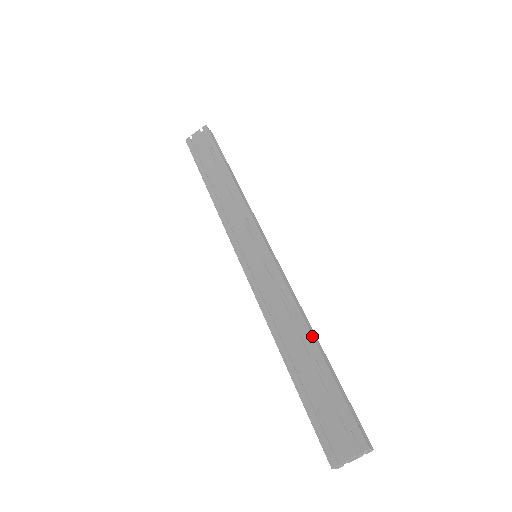
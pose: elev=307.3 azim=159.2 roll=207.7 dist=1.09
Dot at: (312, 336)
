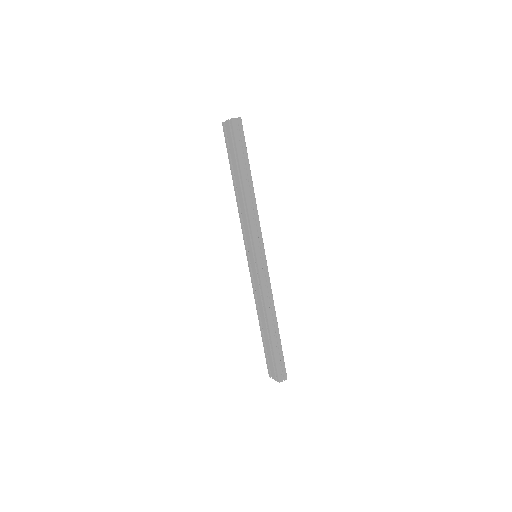
Dot at: (269, 325)
